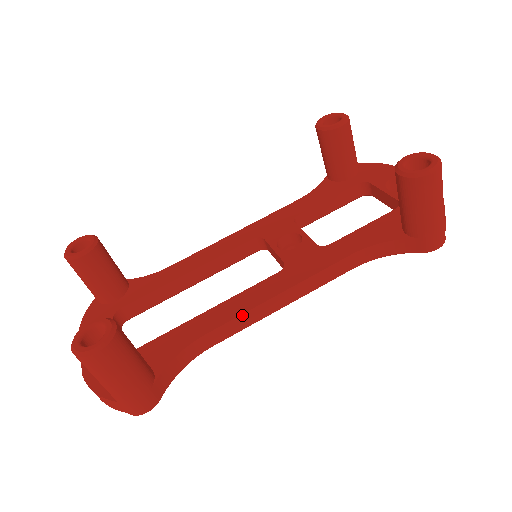
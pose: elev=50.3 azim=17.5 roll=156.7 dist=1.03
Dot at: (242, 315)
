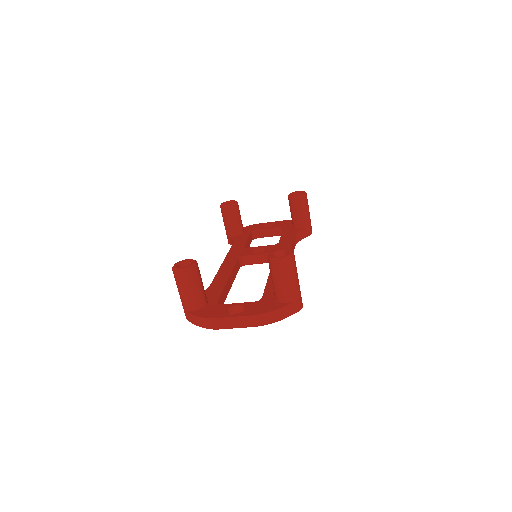
Dot at: occluded
